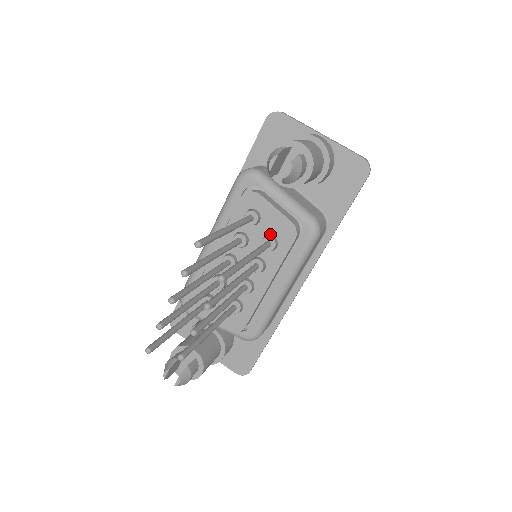
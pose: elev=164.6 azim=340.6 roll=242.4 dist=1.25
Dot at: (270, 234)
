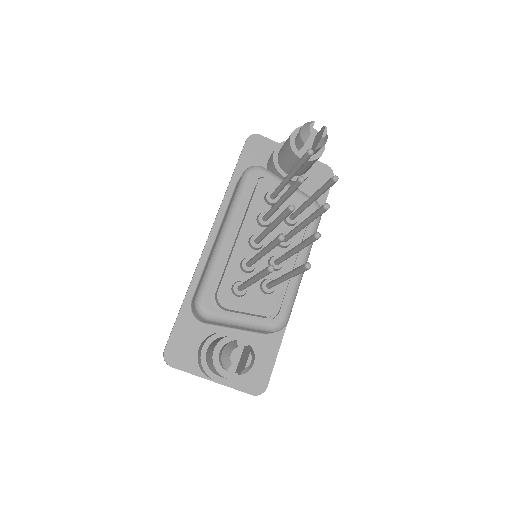
Dot at: occluded
